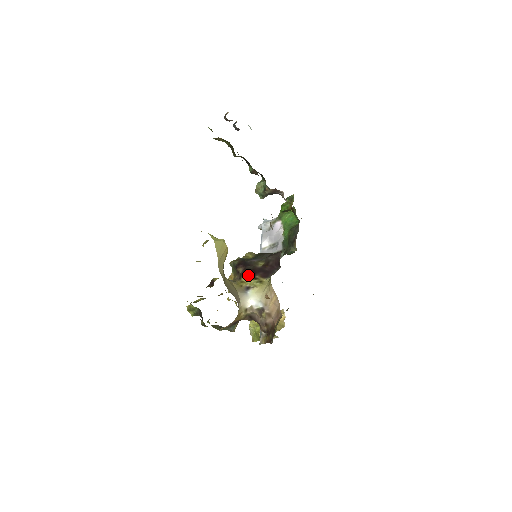
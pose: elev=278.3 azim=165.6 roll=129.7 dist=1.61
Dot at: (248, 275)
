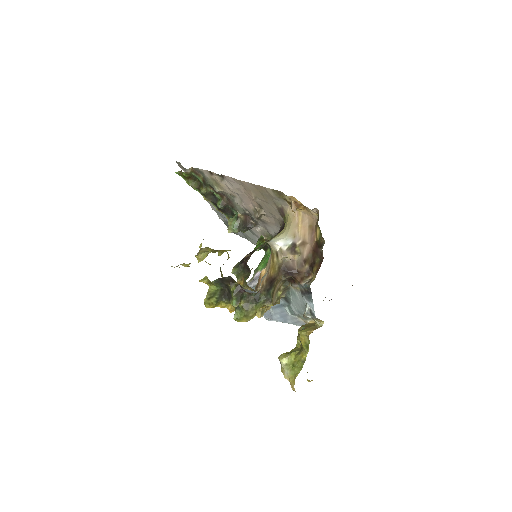
Dot at: (260, 246)
